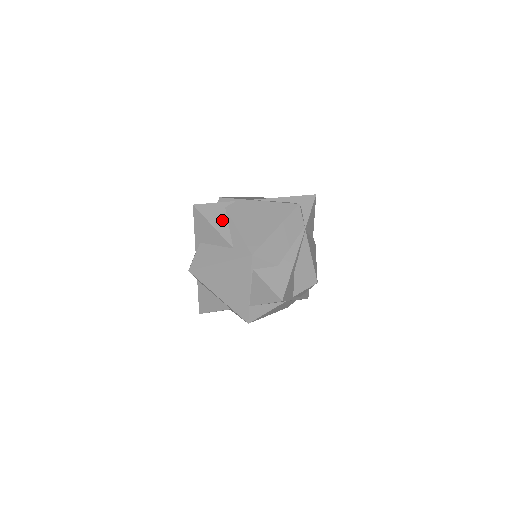
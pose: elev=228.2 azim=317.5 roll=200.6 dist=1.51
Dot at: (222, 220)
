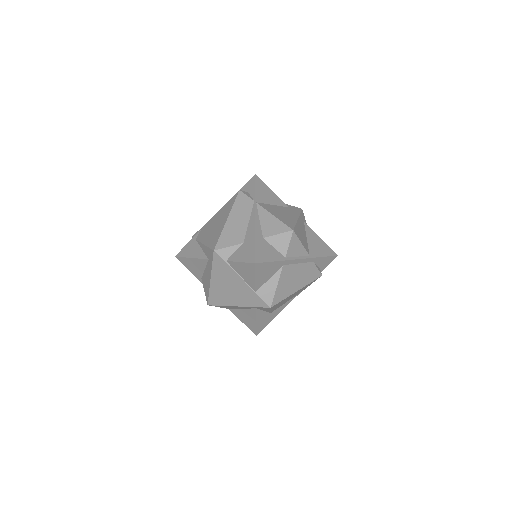
Dot at: (196, 249)
